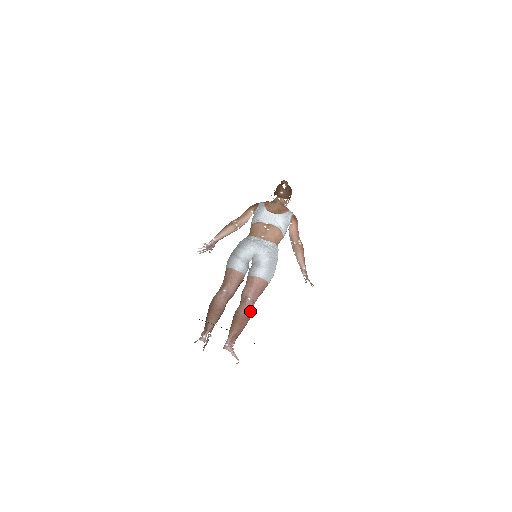
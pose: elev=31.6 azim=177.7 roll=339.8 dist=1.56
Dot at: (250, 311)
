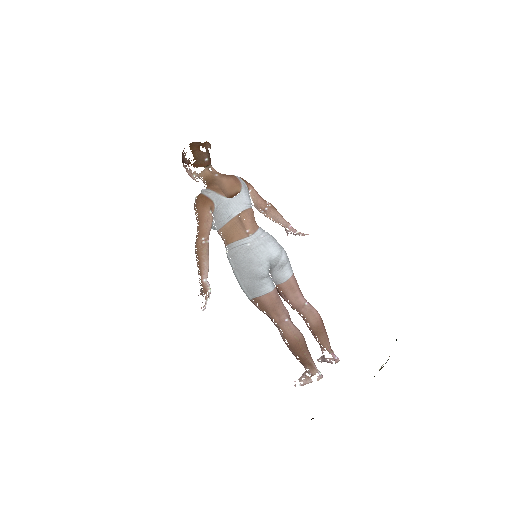
Dot at: (318, 313)
